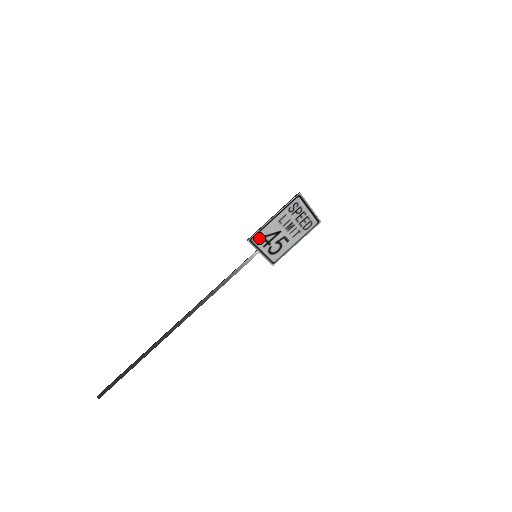
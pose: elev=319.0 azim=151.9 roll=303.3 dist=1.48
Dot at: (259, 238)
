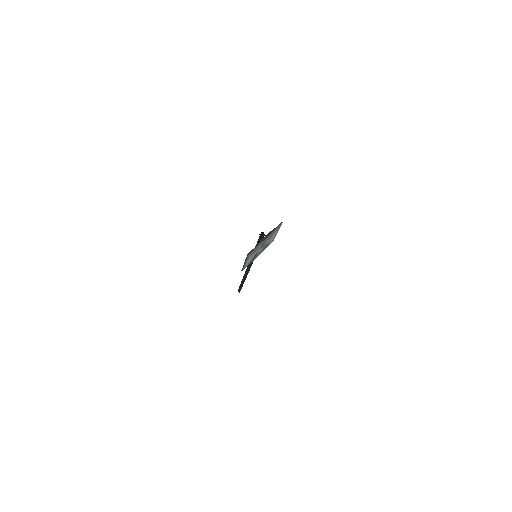
Dot at: (248, 264)
